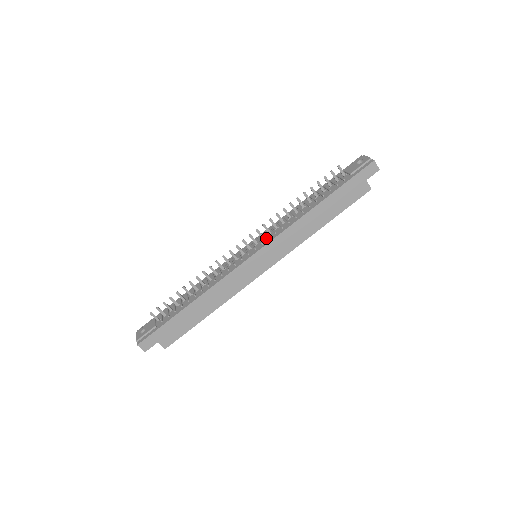
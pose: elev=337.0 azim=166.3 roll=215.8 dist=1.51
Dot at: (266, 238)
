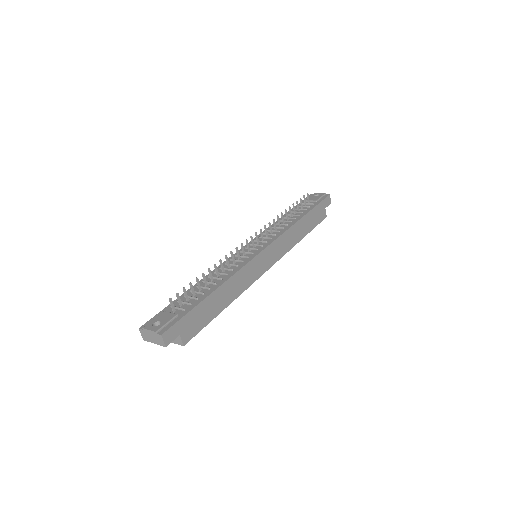
Dot at: (266, 239)
